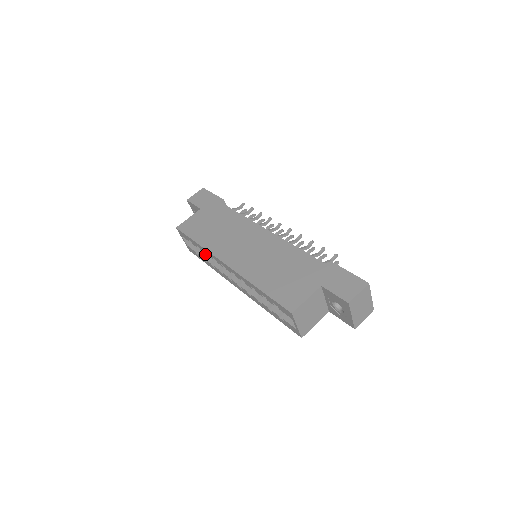
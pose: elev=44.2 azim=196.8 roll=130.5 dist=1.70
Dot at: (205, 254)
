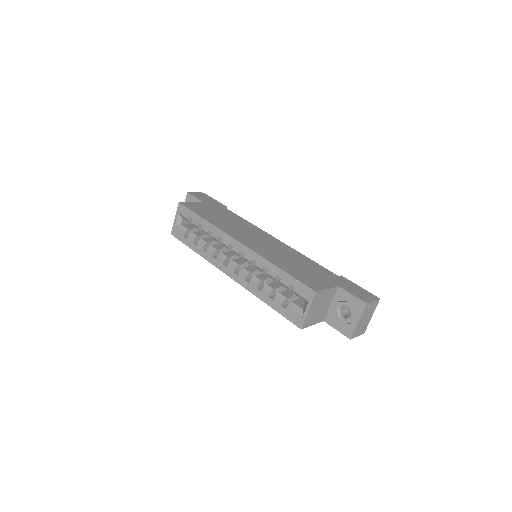
Dot at: (197, 238)
